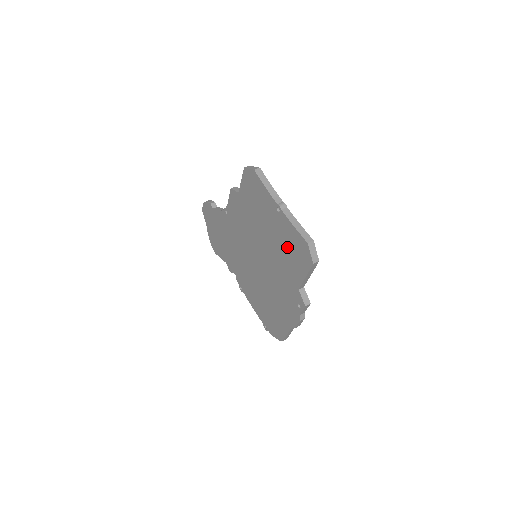
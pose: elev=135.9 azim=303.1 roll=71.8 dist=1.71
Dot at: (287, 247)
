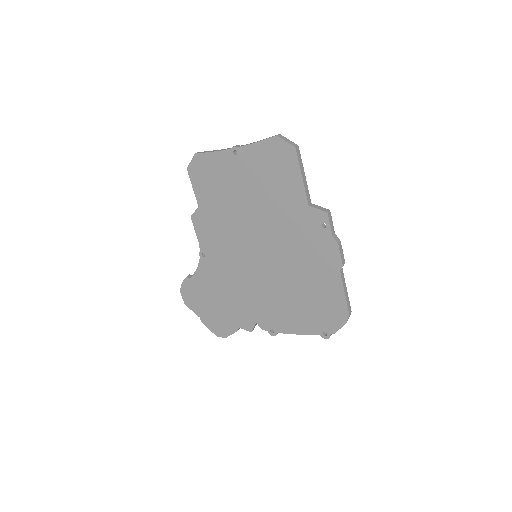
Dot at: (267, 177)
